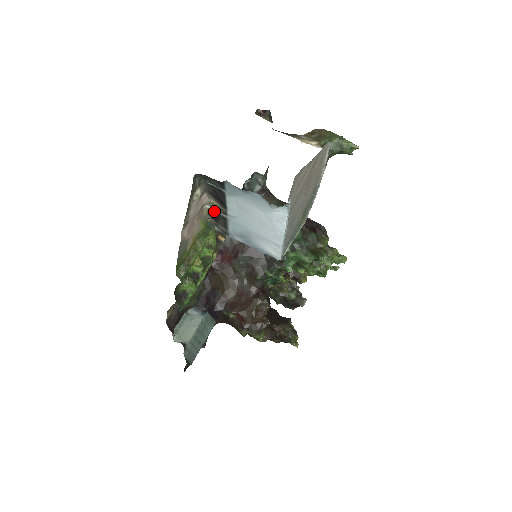
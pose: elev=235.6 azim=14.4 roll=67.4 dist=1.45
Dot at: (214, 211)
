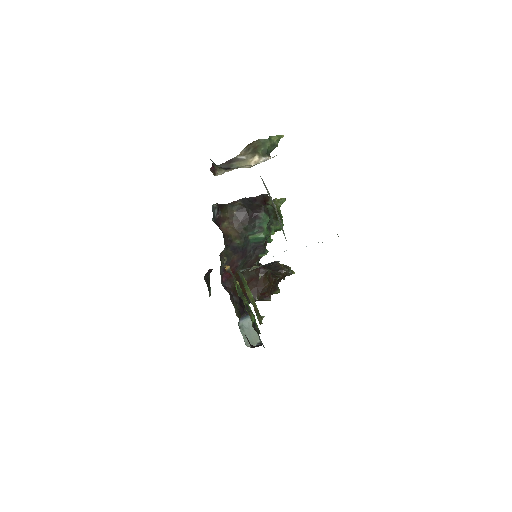
Dot at: occluded
